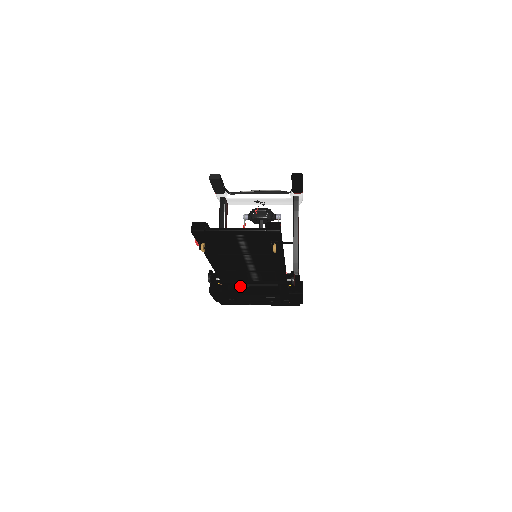
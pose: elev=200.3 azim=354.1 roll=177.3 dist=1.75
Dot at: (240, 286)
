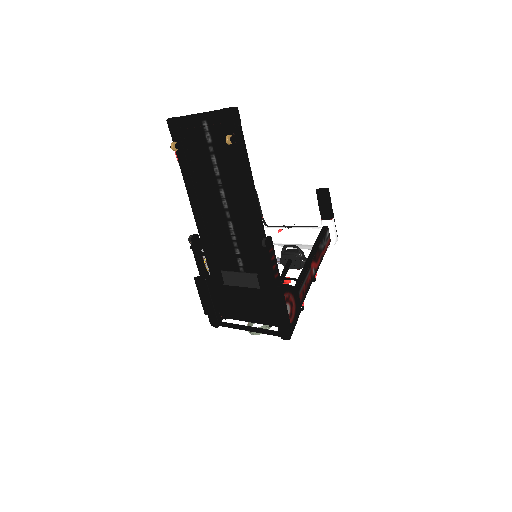
Dot at: (229, 286)
